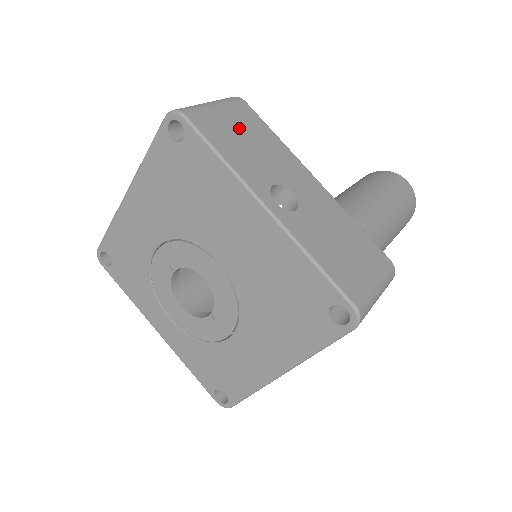
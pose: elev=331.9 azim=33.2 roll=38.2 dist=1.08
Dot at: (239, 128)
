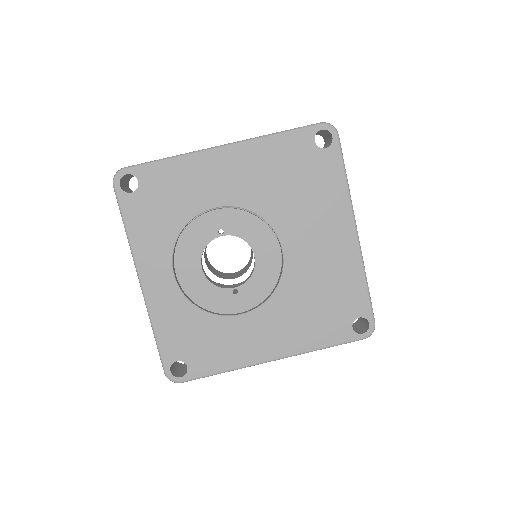
Dot at: occluded
